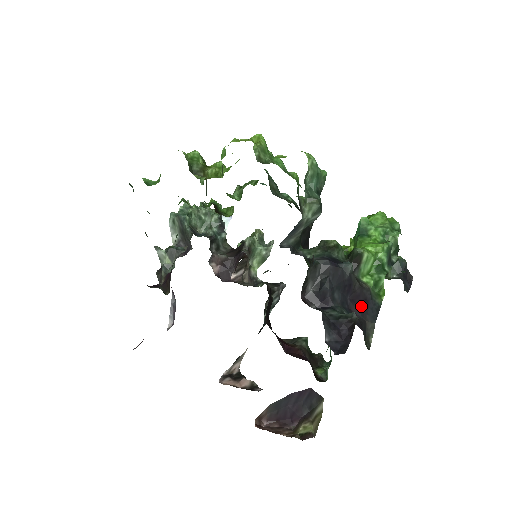
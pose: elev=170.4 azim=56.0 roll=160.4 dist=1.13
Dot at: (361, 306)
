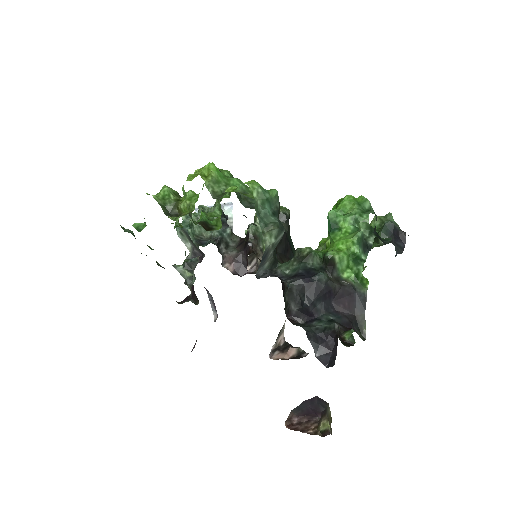
Dot at: (347, 303)
